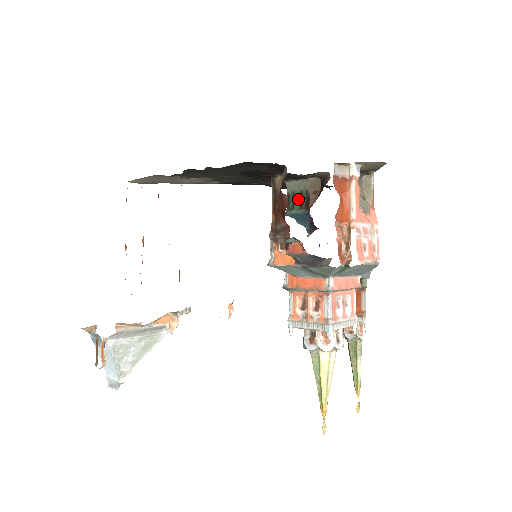
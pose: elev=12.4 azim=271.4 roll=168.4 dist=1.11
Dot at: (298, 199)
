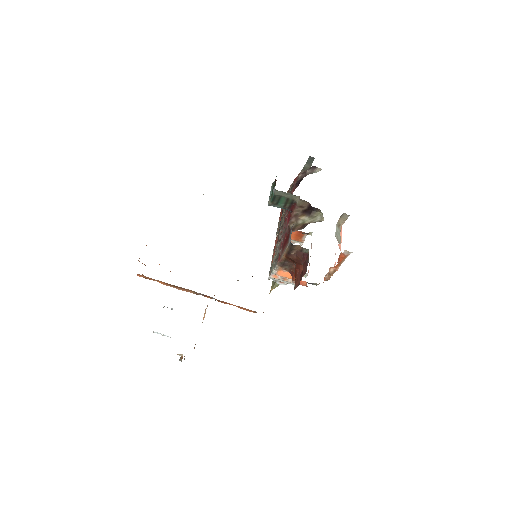
Dot at: (283, 201)
